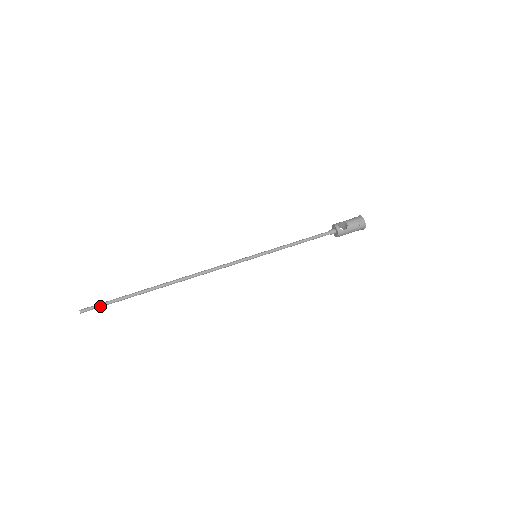
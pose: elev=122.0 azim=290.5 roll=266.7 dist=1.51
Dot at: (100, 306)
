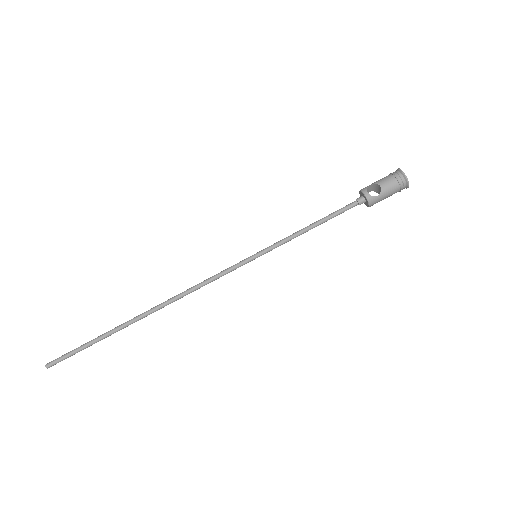
Dot at: (68, 356)
